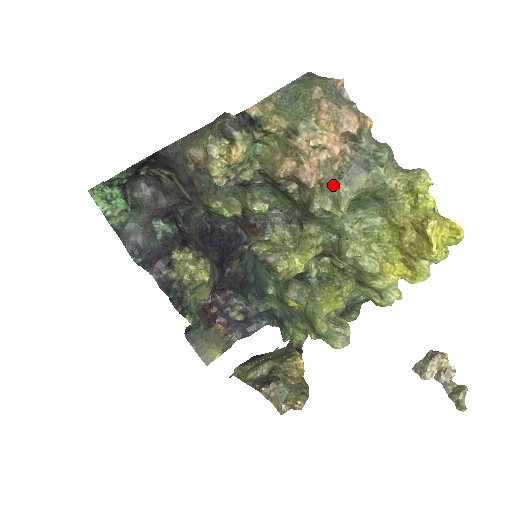
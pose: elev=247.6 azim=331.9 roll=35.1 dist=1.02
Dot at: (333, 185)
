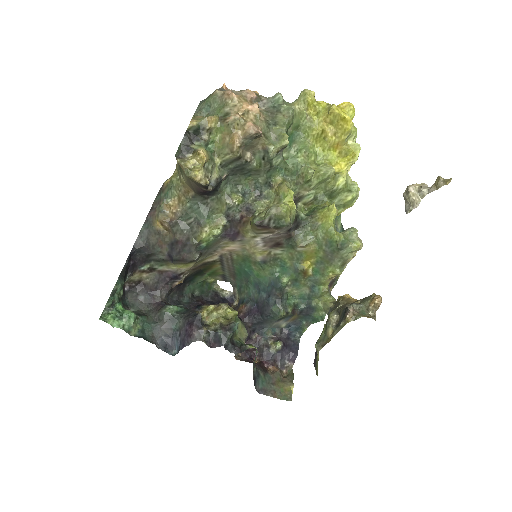
Dot at: (269, 131)
